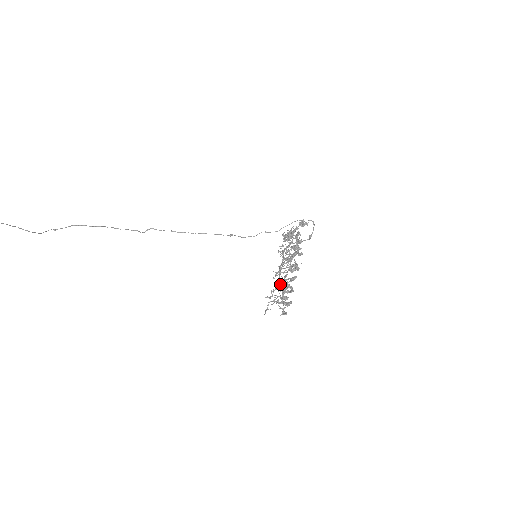
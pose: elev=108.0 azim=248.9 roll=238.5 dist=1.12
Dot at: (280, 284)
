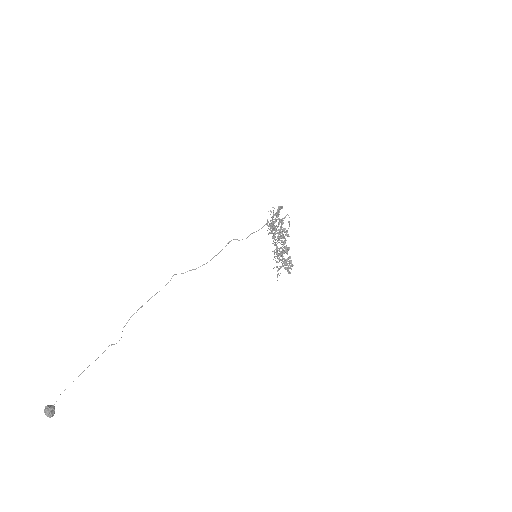
Dot at: (280, 255)
